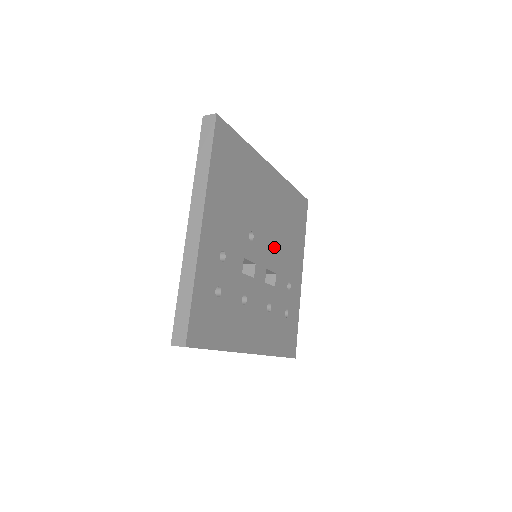
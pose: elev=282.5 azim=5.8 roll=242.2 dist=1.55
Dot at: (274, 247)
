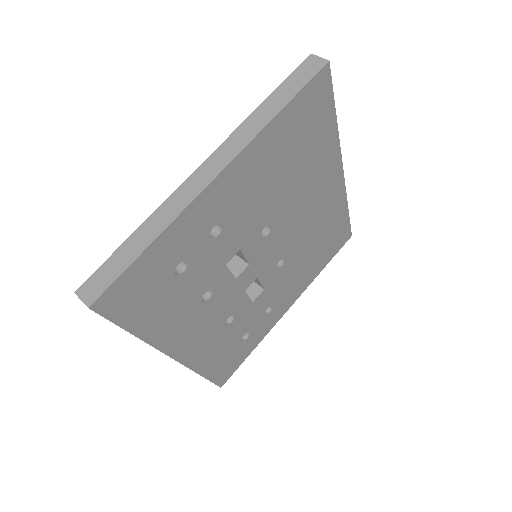
Dot at: (282, 260)
